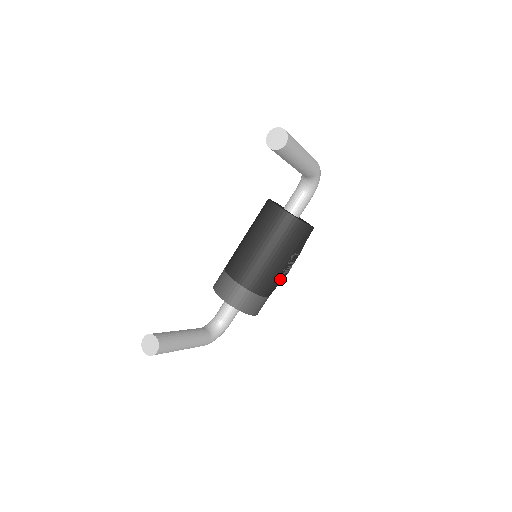
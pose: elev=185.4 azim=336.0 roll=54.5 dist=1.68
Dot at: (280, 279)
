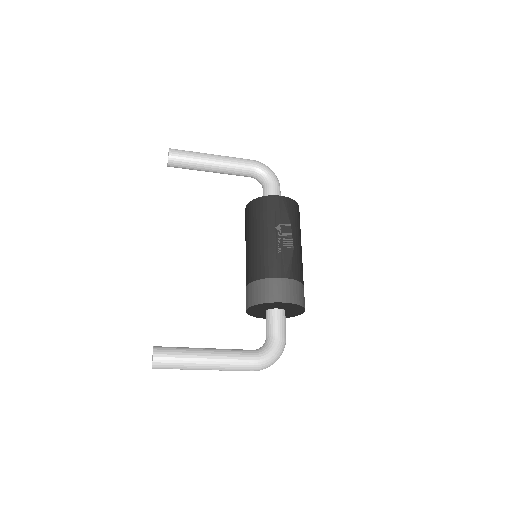
Dot at: (286, 255)
